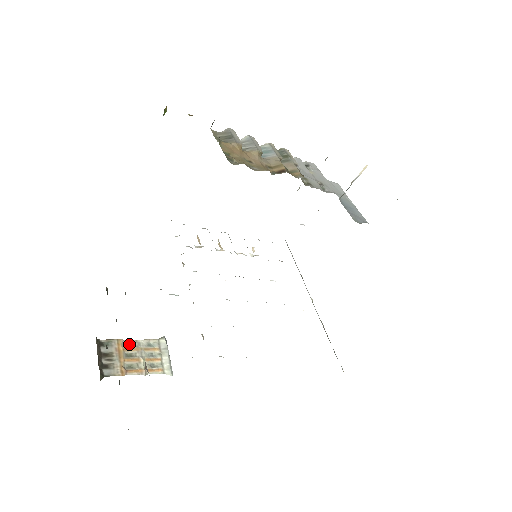
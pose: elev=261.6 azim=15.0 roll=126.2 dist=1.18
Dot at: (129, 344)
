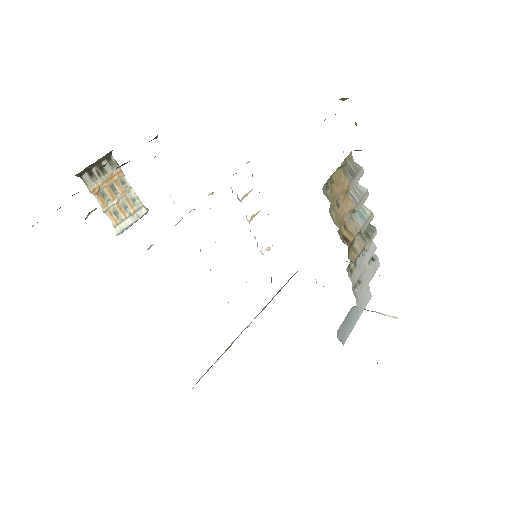
Dot at: (124, 183)
